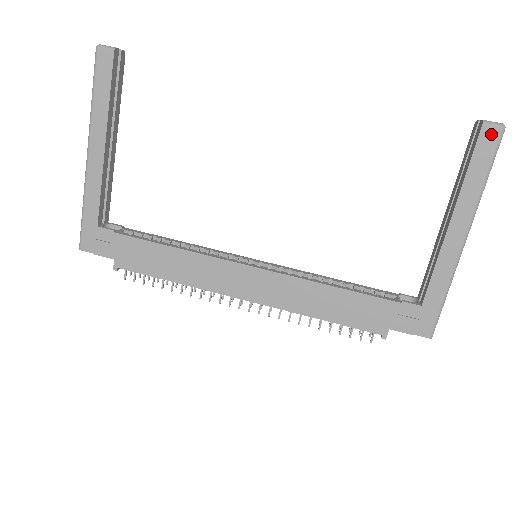
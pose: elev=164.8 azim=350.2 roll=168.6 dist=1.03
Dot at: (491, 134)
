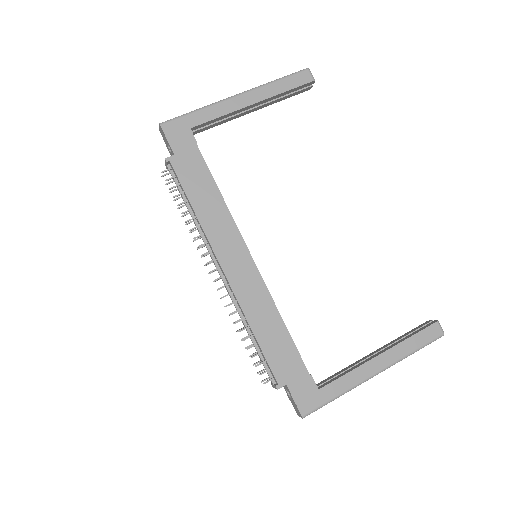
Dot at: (436, 331)
